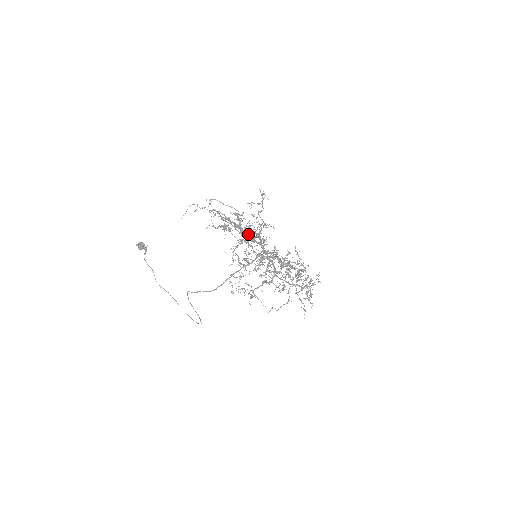
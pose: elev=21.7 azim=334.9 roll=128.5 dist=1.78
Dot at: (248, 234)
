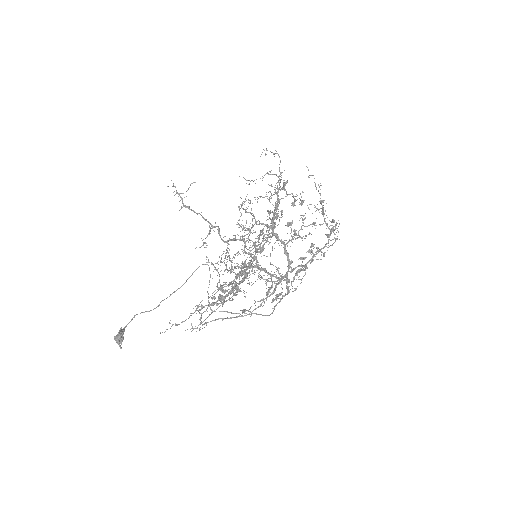
Dot at: (242, 270)
